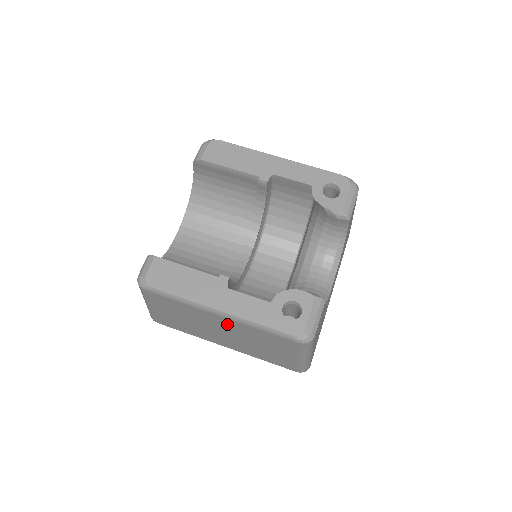
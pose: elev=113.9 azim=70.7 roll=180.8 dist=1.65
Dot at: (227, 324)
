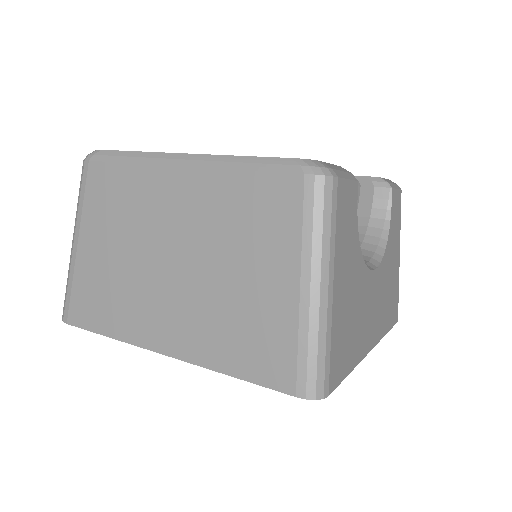
Dot at: (188, 200)
